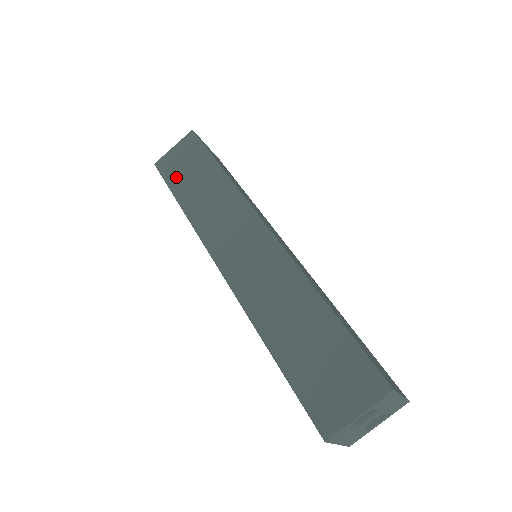
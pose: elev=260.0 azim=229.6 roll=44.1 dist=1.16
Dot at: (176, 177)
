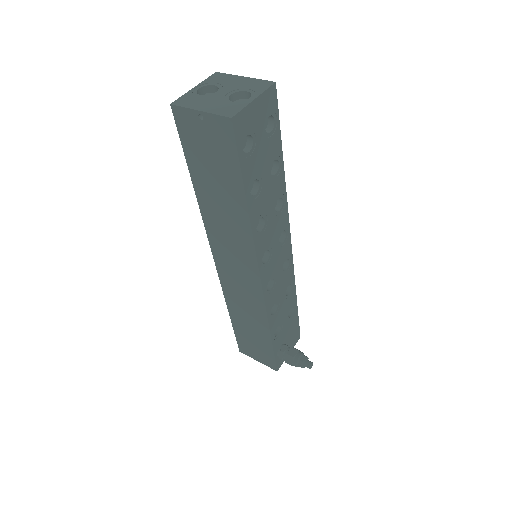
Dot at: occluded
